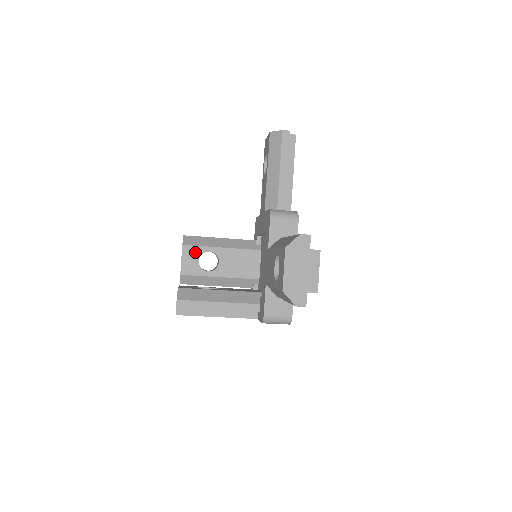
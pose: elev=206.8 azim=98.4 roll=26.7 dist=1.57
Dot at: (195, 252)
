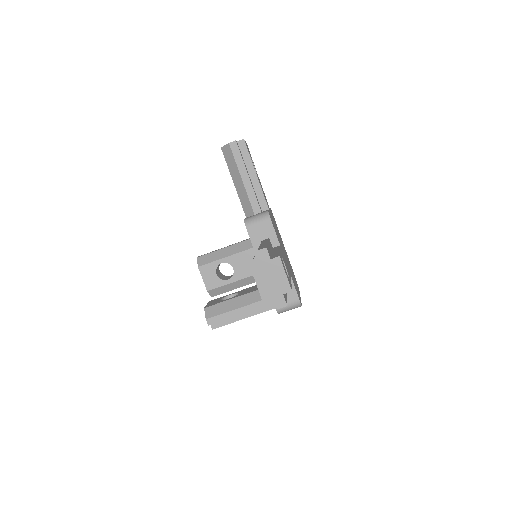
Dot at: (210, 268)
